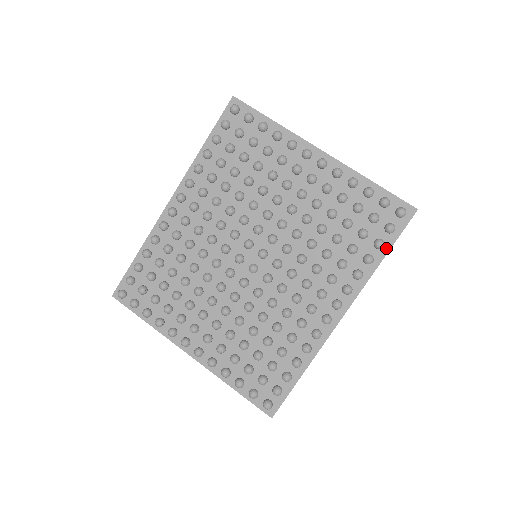
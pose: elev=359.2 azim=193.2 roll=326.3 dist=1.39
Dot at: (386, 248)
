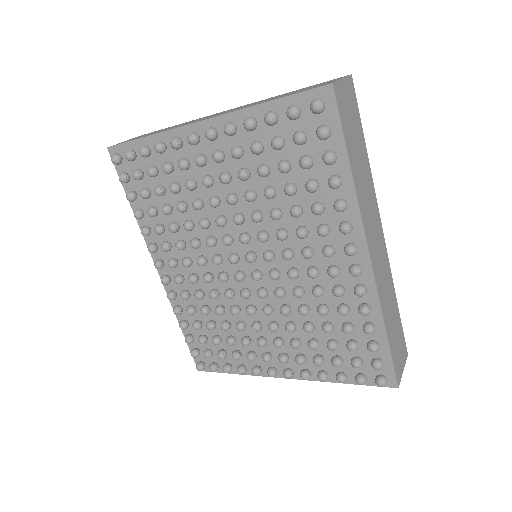
Dot at: (342, 153)
